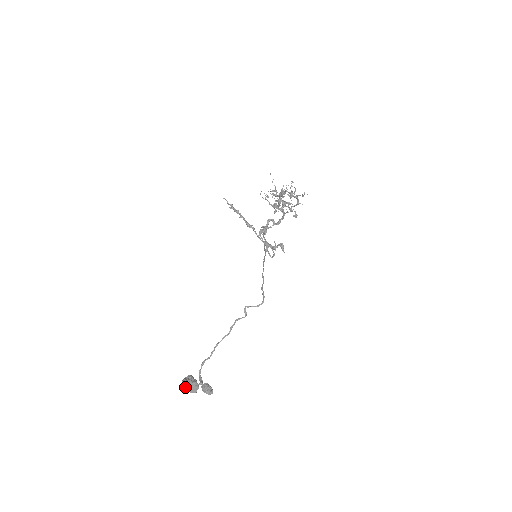
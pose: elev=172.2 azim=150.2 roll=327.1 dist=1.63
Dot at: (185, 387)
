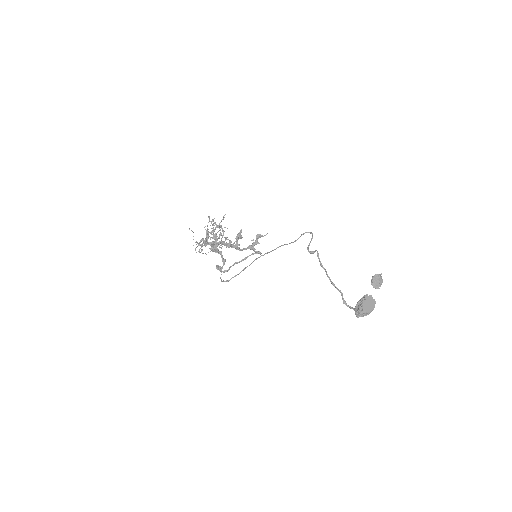
Dot at: (367, 311)
